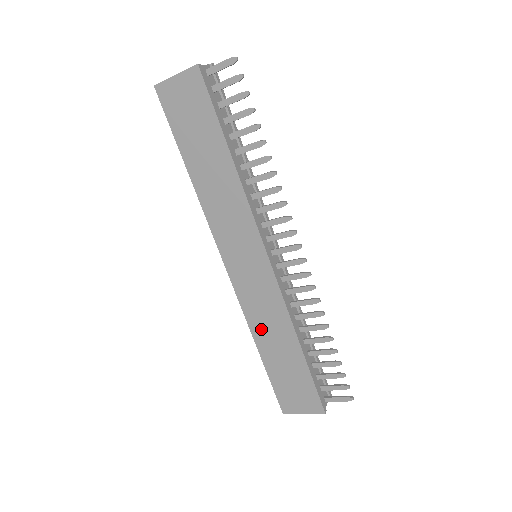
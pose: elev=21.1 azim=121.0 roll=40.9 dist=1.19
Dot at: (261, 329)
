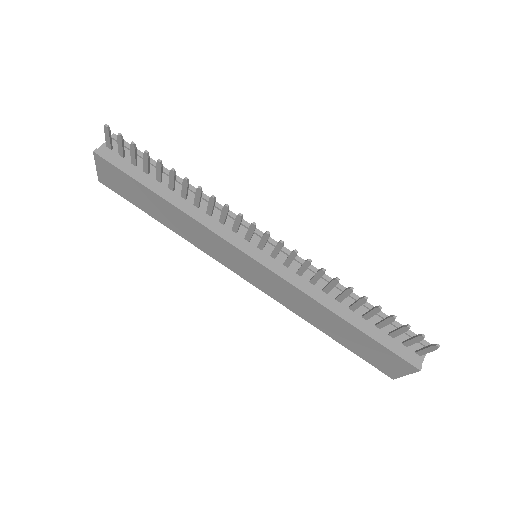
Dot at: (307, 315)
